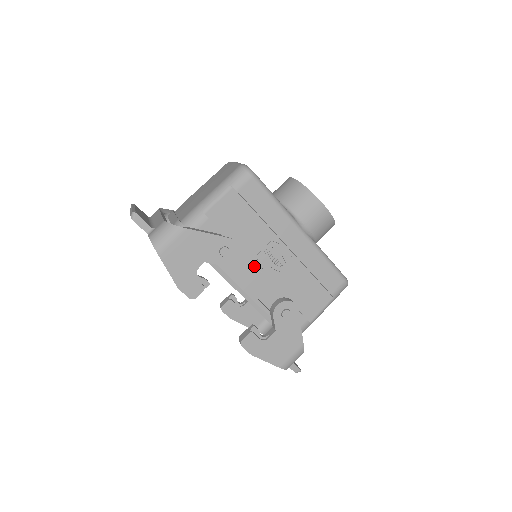
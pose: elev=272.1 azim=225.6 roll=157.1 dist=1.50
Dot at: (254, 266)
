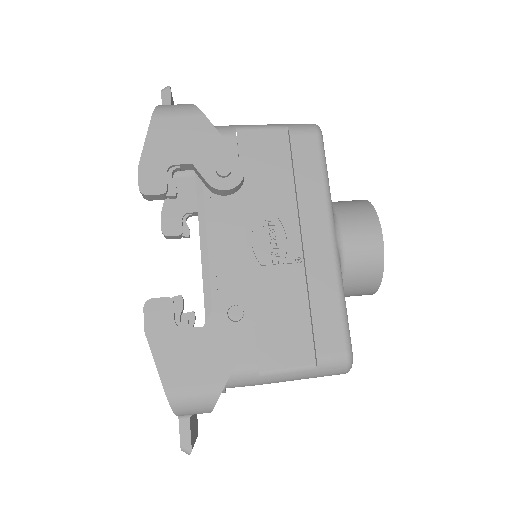
Dot at: (244, 228)
